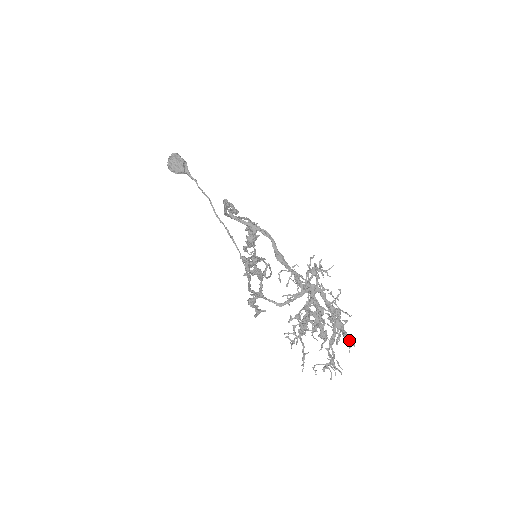
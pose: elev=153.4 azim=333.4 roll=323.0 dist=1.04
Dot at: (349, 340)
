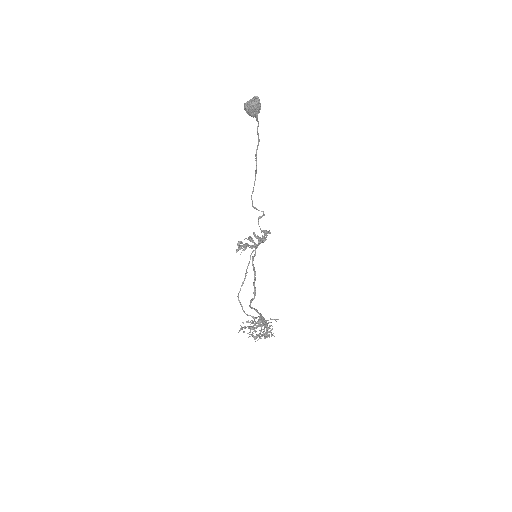
Dot at: occluded
